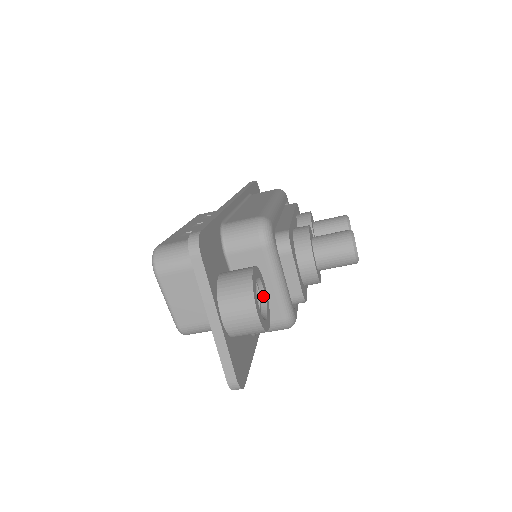
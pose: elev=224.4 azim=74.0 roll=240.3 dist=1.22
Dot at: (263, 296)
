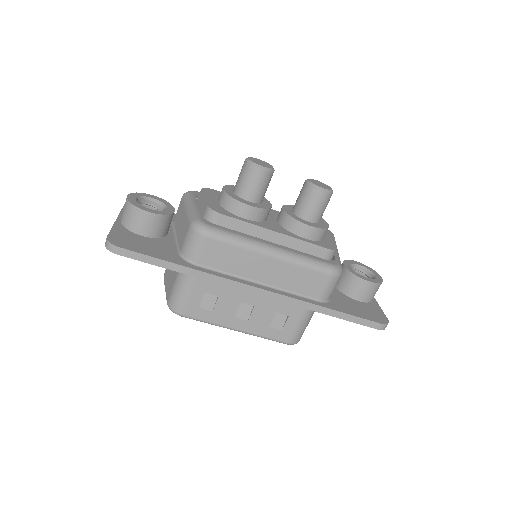
Dot at: (164, 210)
